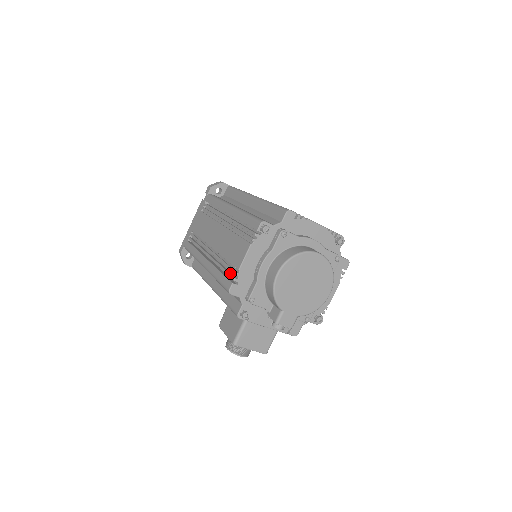
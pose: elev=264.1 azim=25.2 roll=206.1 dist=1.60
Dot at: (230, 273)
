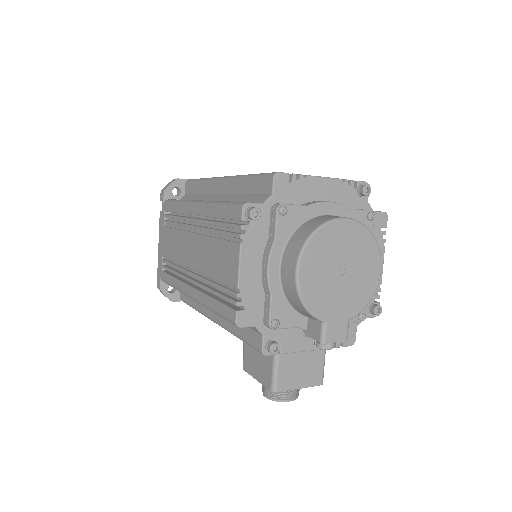
Dot at: (228, 297)
